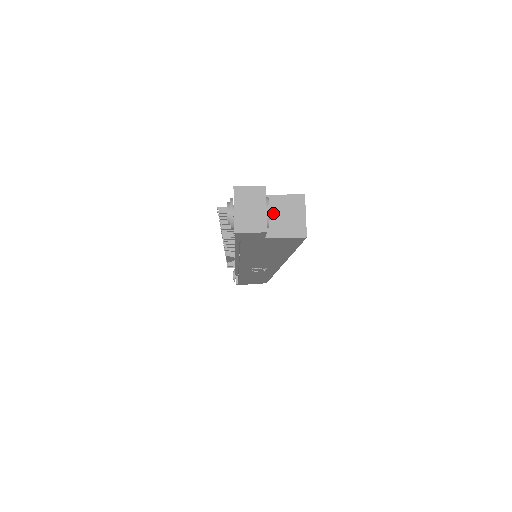
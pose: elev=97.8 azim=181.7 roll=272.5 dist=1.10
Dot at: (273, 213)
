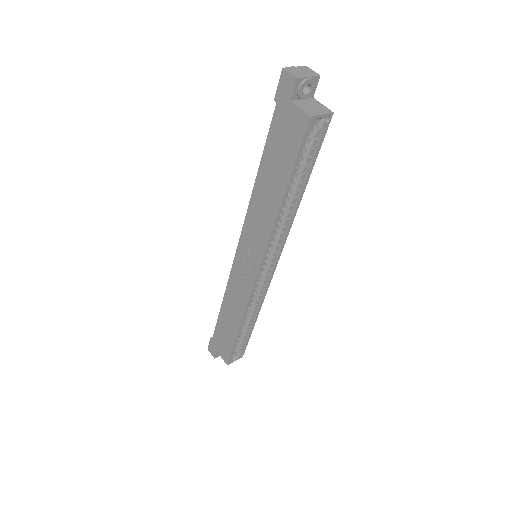
Dot at: (308, 102)
